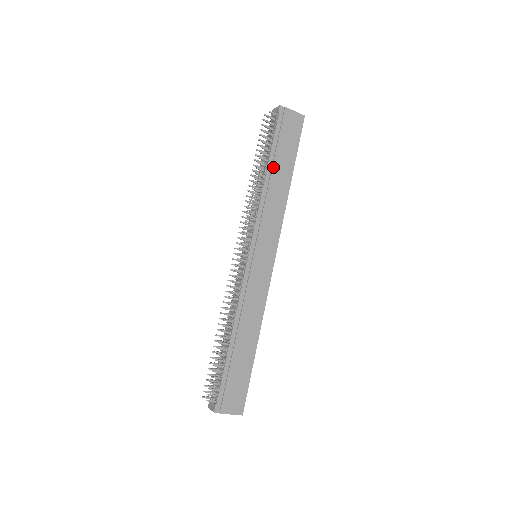
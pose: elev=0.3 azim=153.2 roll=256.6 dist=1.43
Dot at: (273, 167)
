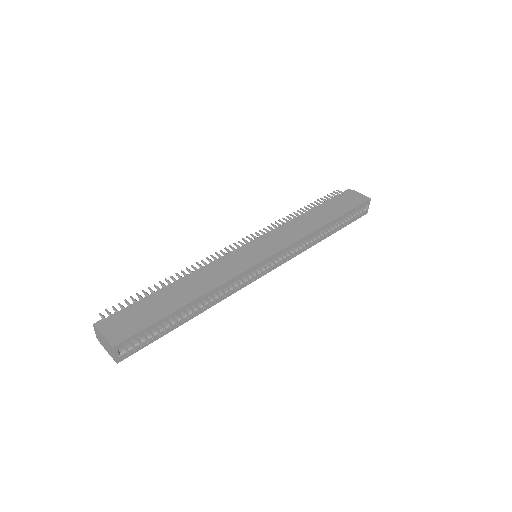
Dot at: (316, 210)
